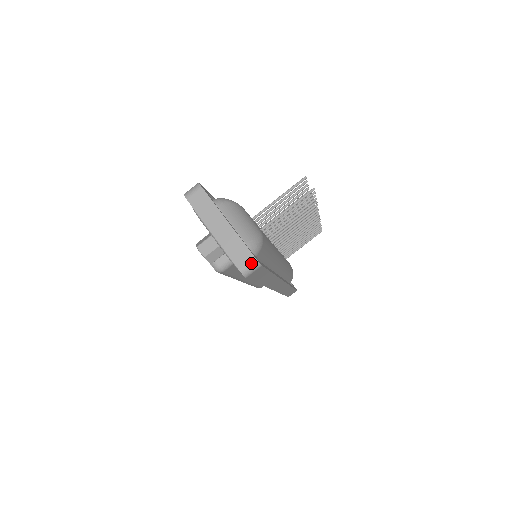
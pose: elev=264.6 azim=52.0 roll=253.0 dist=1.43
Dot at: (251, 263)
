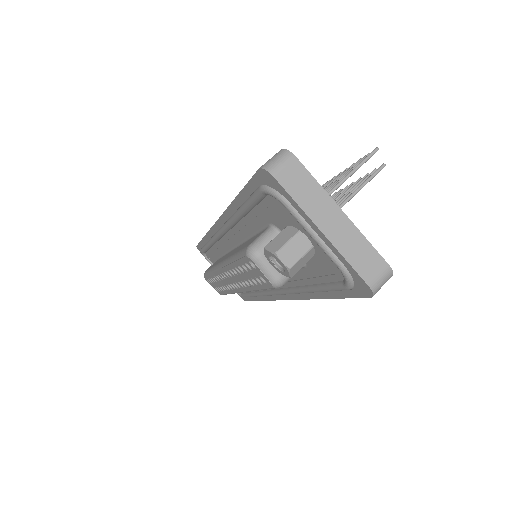
Dot at: (385, 275)
